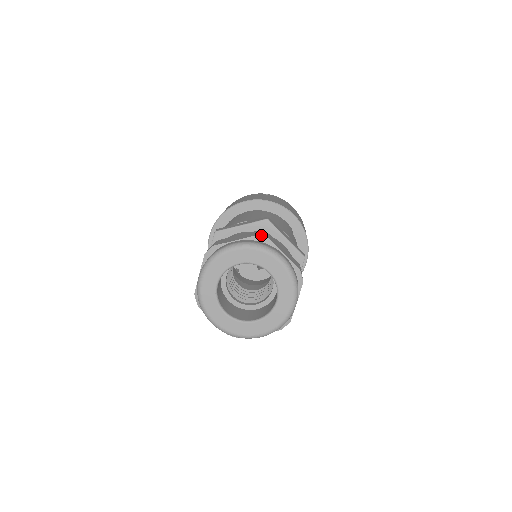
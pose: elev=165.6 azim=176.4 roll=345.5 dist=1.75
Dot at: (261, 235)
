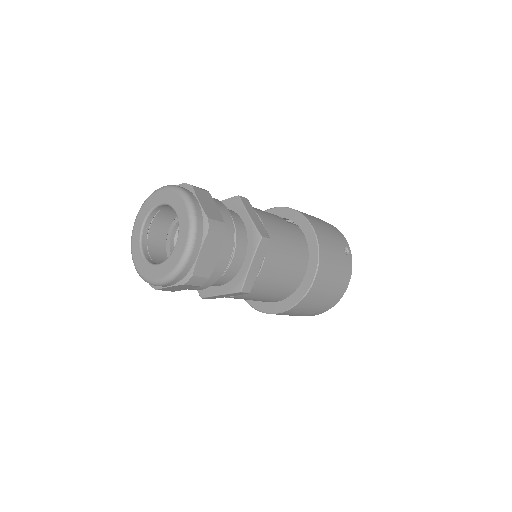
Dot at: occluded
